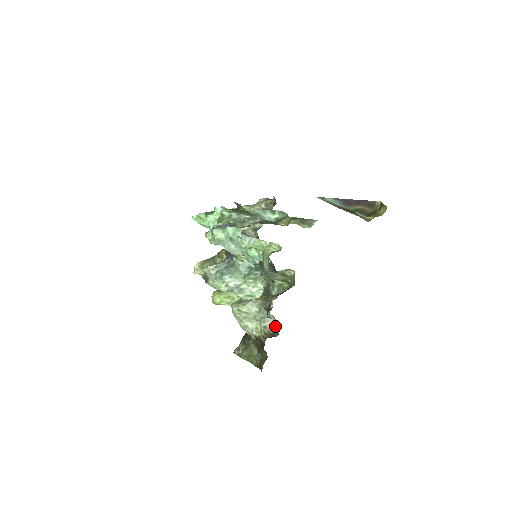
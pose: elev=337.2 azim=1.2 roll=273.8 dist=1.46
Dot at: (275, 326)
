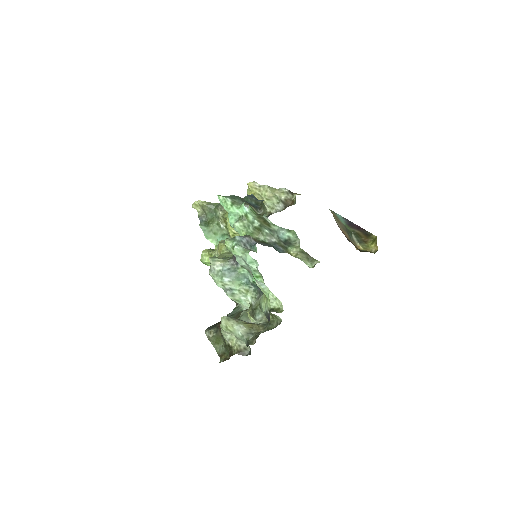
Dot at: (247, 348)
